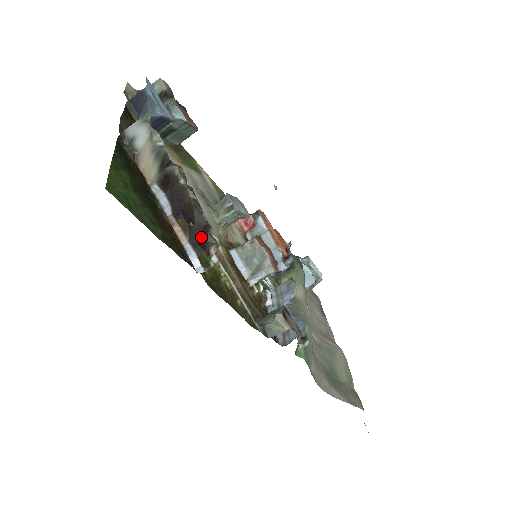
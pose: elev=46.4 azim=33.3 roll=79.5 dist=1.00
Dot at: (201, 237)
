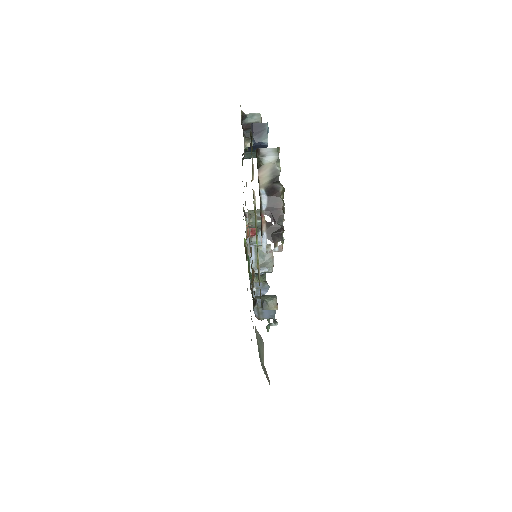
Dot at: (276, 233)
